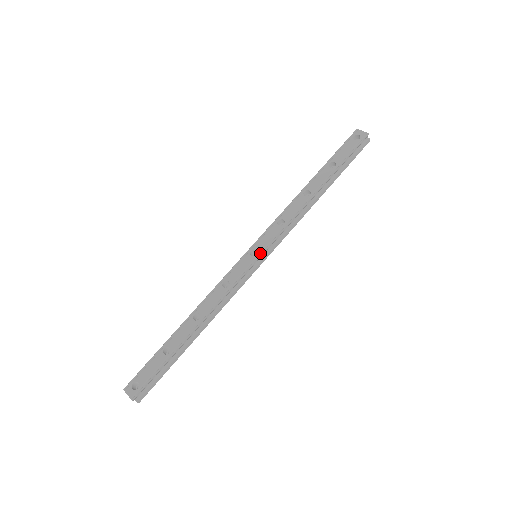
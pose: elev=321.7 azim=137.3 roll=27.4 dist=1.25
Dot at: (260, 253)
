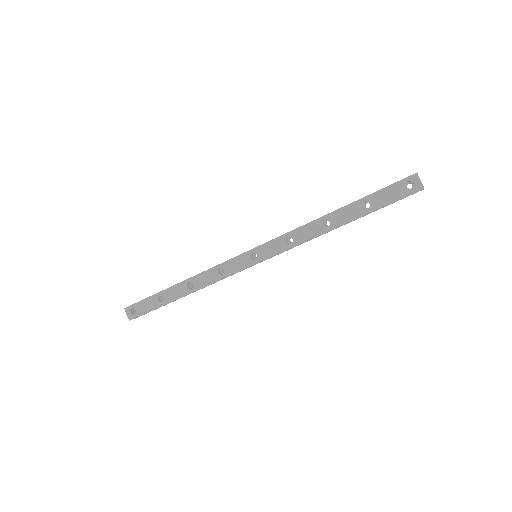
Dot at: (259, 260)
